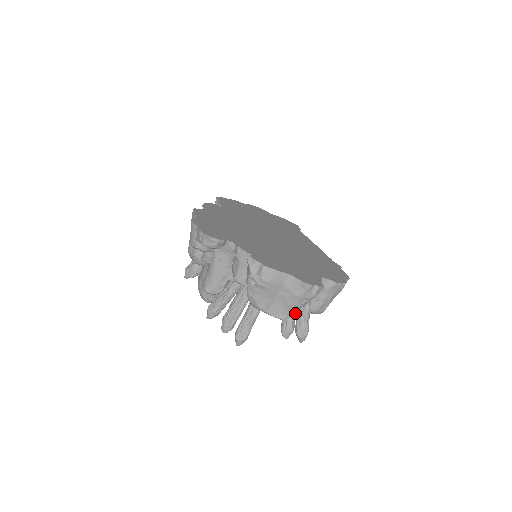
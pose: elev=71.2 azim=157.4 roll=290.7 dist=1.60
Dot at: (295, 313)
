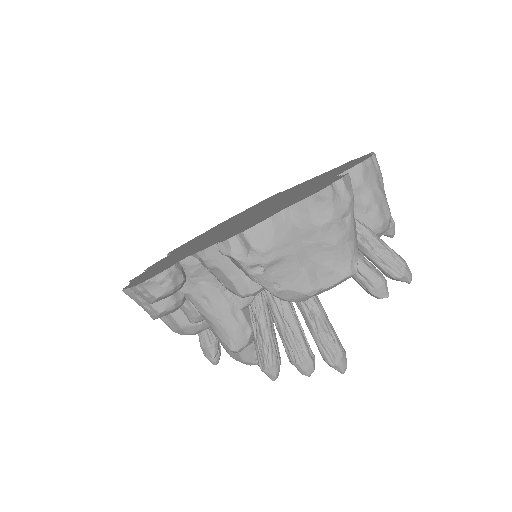
Dot at: (356, 249)
